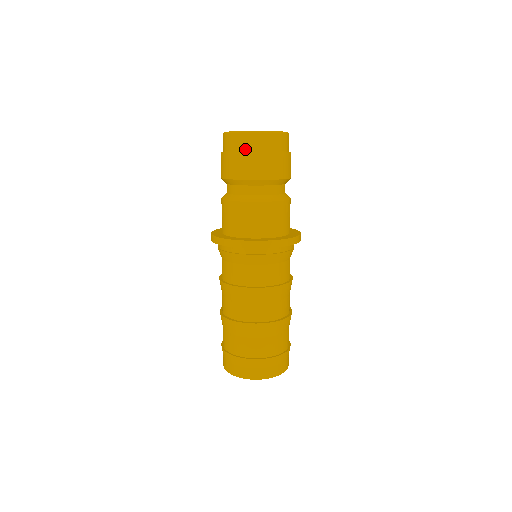
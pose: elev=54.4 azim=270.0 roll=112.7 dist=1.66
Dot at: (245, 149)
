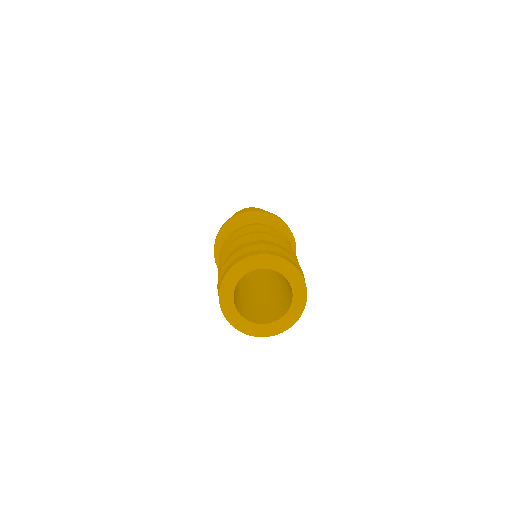
Dot at: occluded
